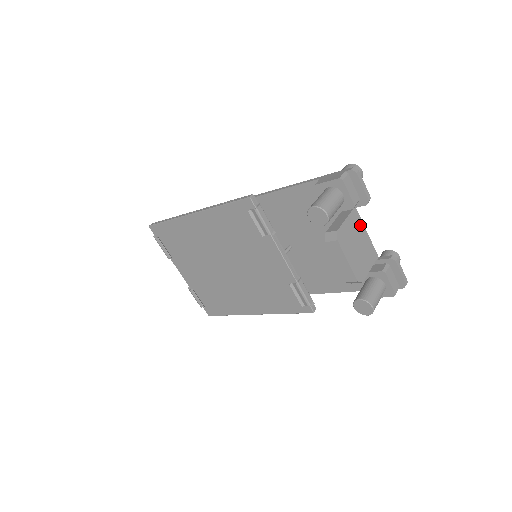
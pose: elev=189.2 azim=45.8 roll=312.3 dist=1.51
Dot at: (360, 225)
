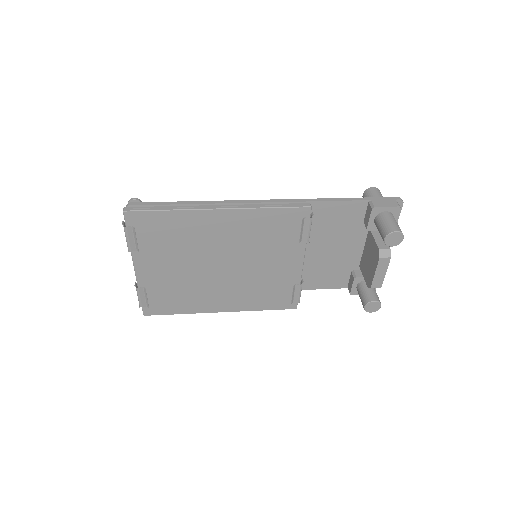
Dot at: occluded
